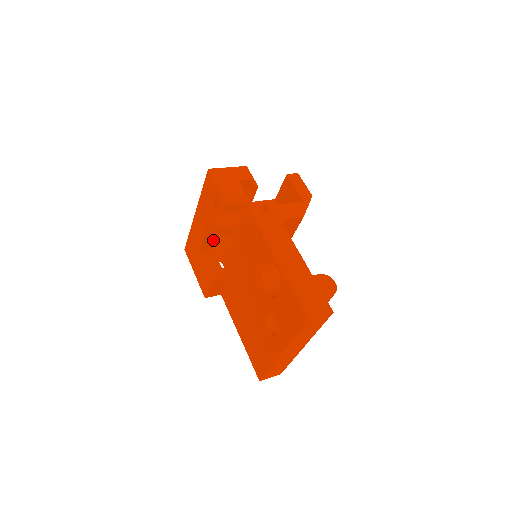
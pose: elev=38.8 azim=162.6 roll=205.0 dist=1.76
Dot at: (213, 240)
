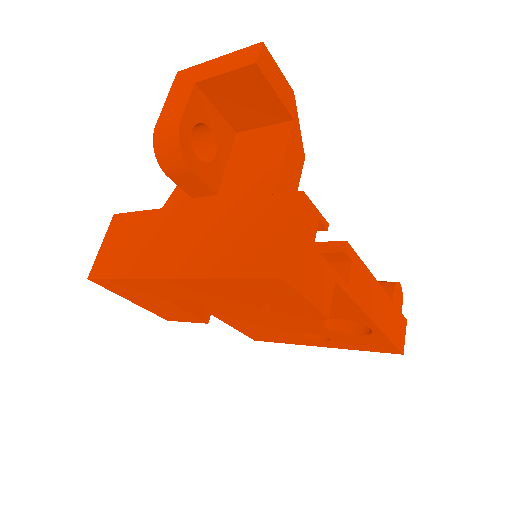
Dot at: occluded
